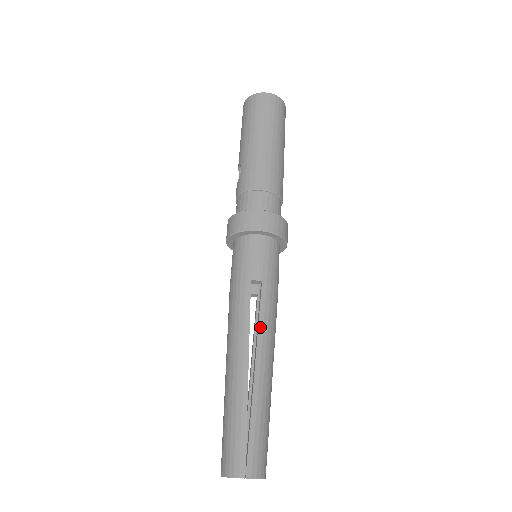
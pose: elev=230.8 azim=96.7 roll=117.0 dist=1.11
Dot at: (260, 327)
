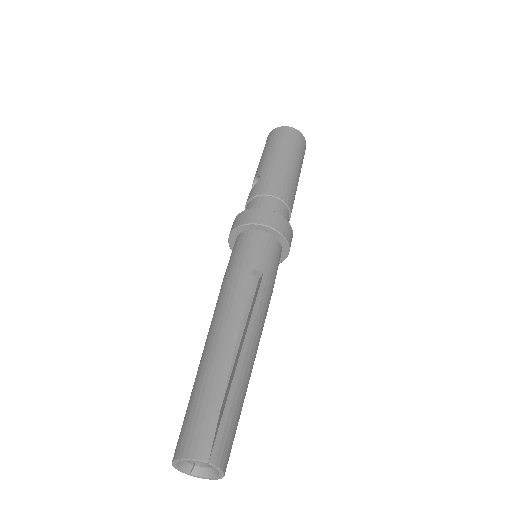
Dot at: (254, 314)
